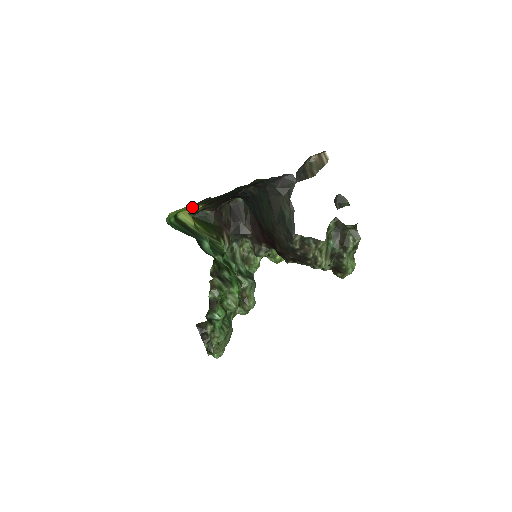
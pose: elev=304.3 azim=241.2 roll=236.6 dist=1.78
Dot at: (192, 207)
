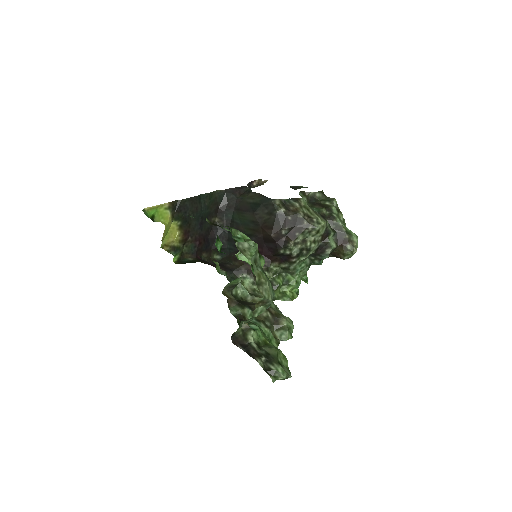
Dot at: (166, 213)
